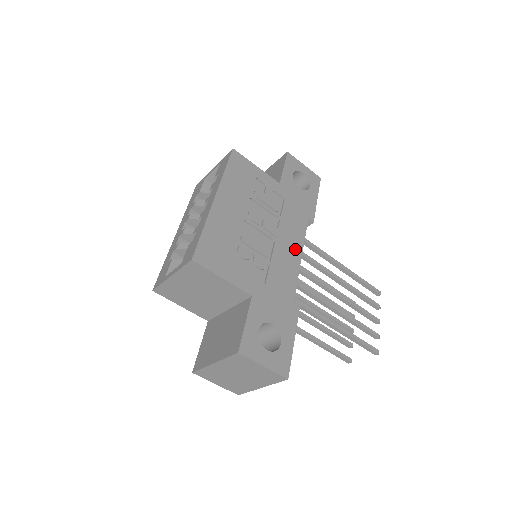
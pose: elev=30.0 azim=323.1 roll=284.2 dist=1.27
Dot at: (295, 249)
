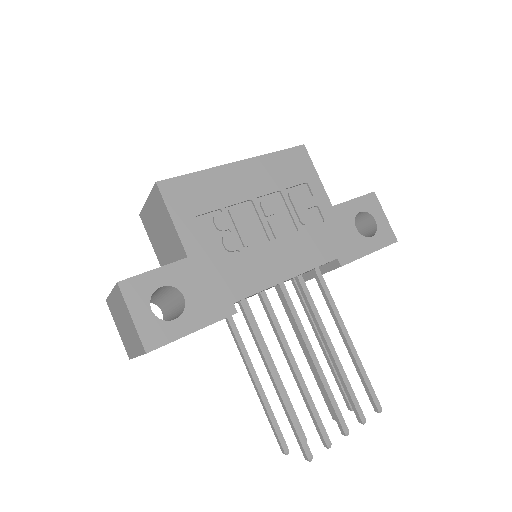
Dot at: (288, 267)
